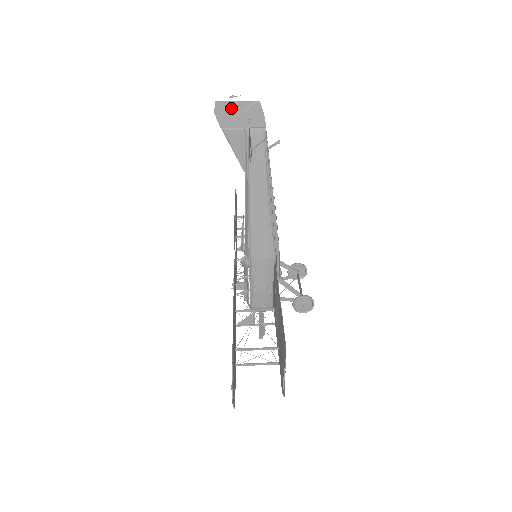
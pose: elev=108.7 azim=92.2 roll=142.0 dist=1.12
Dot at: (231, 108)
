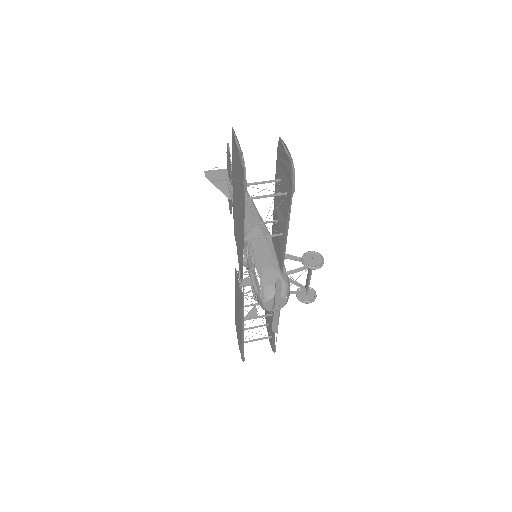
Dot at: (215, 173)
